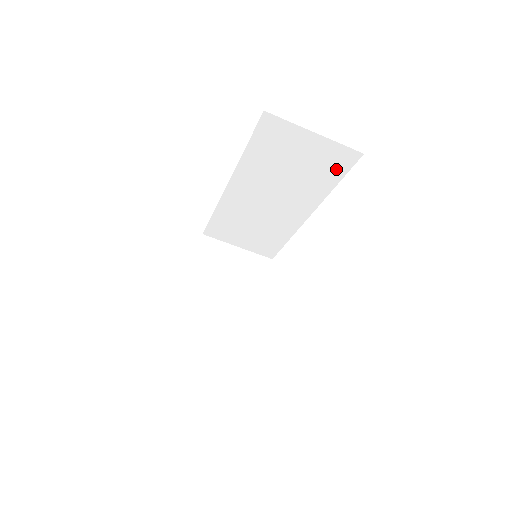
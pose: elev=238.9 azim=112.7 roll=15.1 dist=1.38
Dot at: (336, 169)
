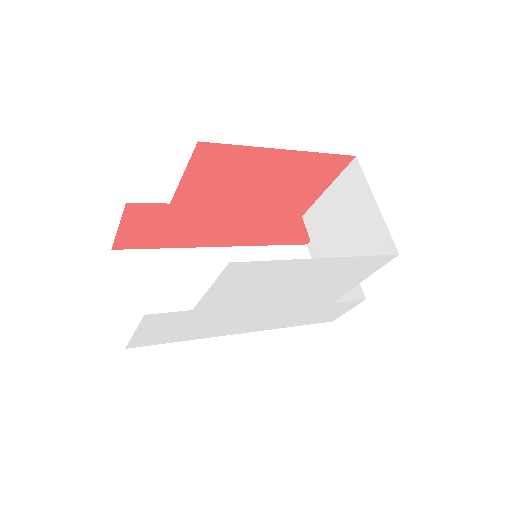
Dot at: occluded
